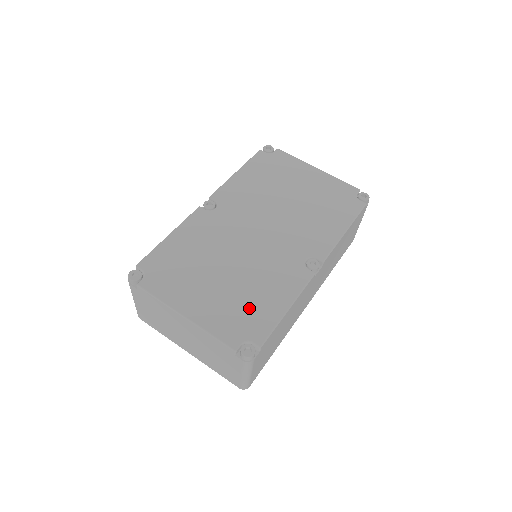
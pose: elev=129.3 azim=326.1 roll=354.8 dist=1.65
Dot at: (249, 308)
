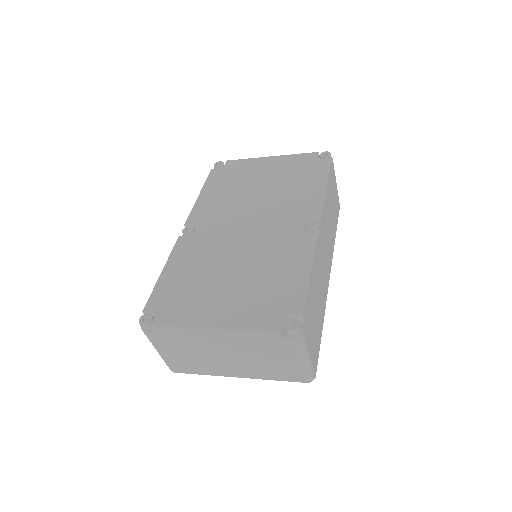
Dot at: (271, 289)
